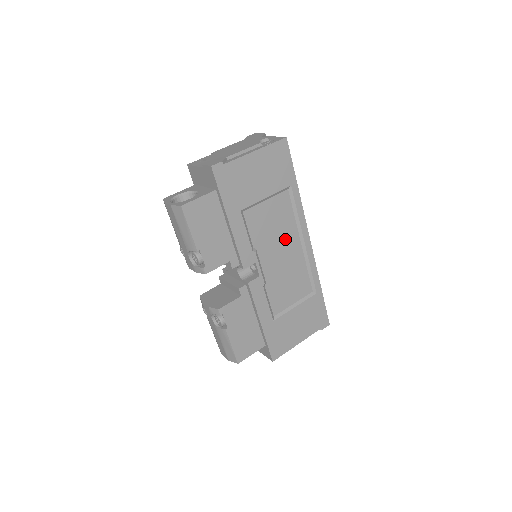
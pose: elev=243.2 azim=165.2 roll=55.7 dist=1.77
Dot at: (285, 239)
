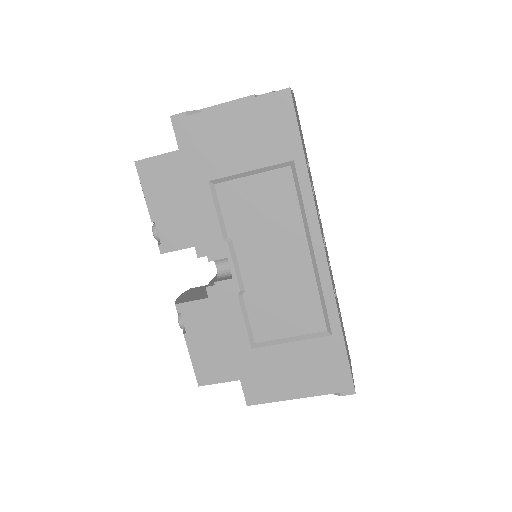
Dot at: (281, 238)
